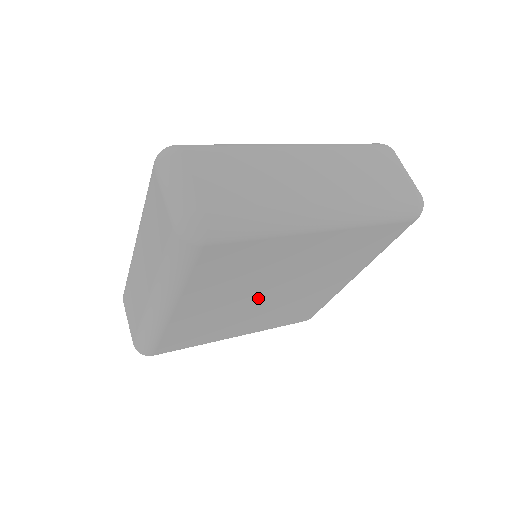
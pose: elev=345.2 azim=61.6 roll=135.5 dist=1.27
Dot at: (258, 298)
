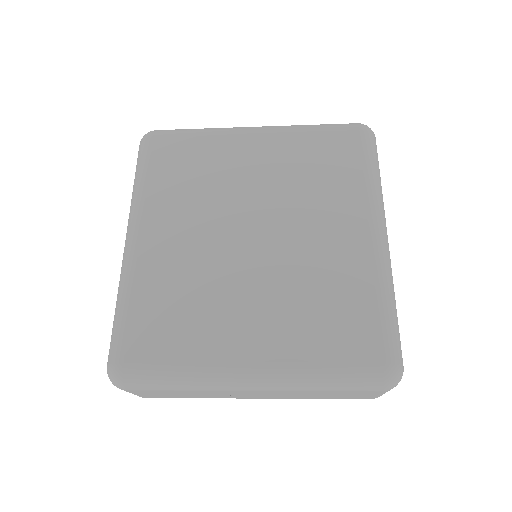
Dot at: (238, 240)
